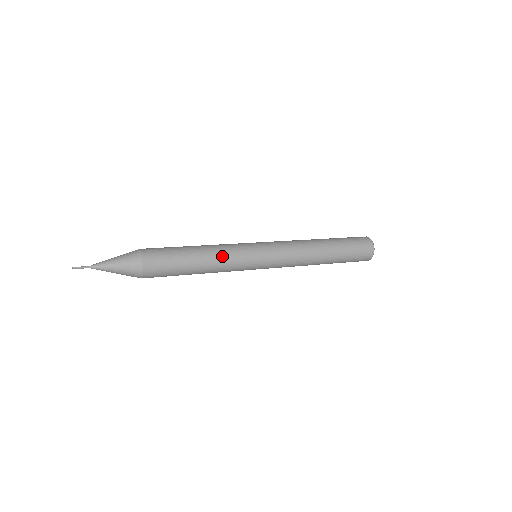
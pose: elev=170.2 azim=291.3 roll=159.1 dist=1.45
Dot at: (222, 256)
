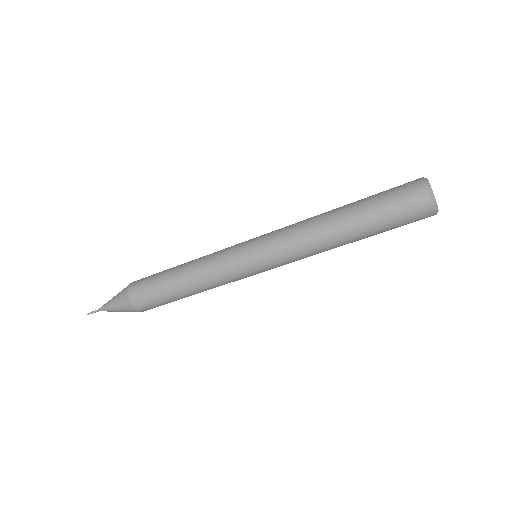
Dot at: occluded
